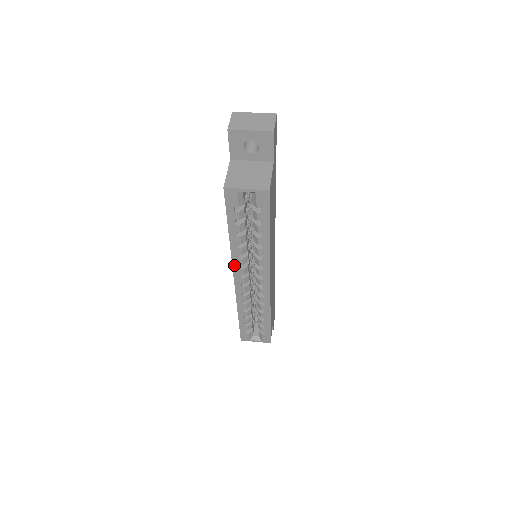
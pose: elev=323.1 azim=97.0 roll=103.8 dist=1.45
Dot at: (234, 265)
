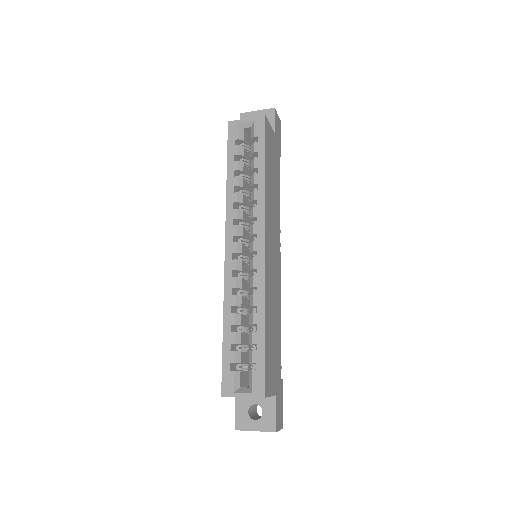
Dot at: (227, 221)
